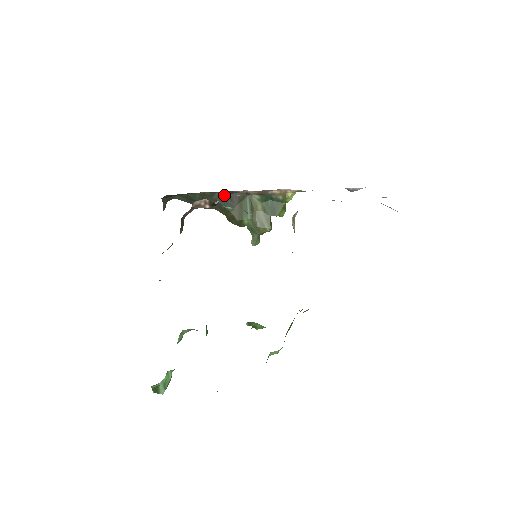
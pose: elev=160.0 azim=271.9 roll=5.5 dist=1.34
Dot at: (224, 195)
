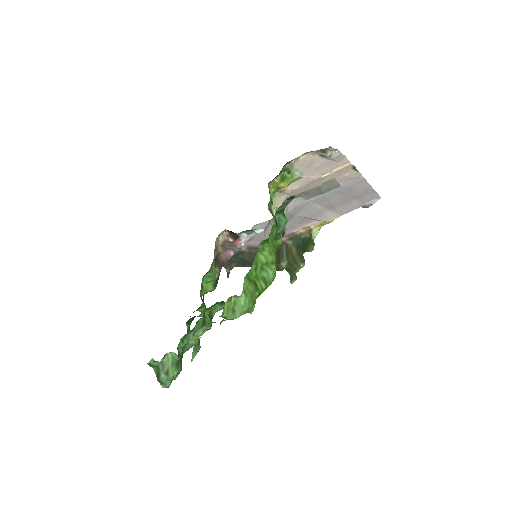
Dot at: occluded
